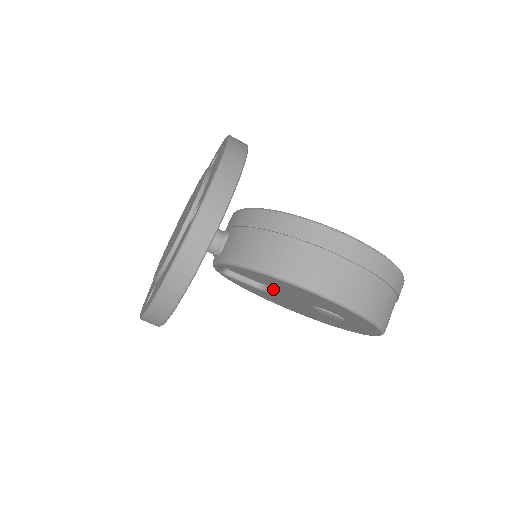
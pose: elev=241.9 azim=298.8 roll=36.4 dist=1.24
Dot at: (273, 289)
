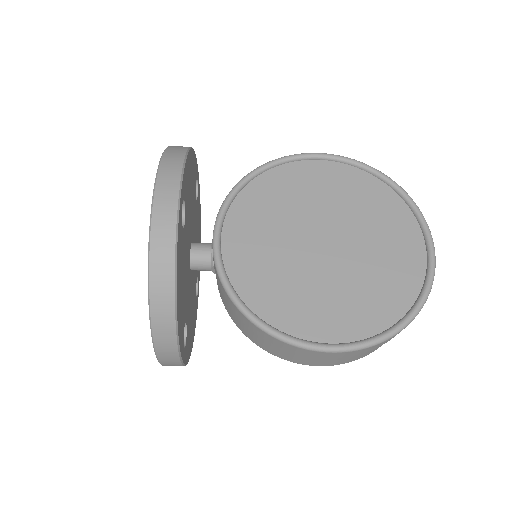
Dot at: occluded
